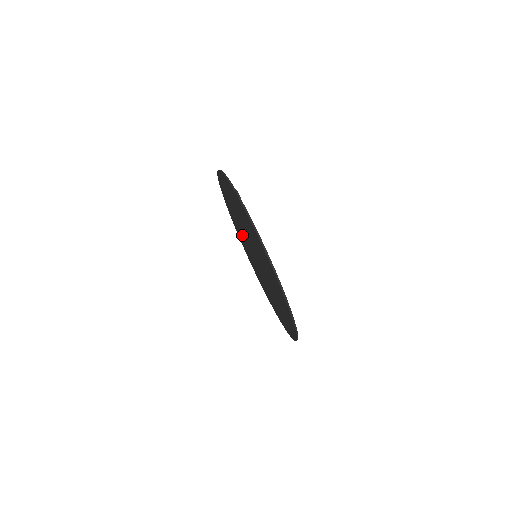
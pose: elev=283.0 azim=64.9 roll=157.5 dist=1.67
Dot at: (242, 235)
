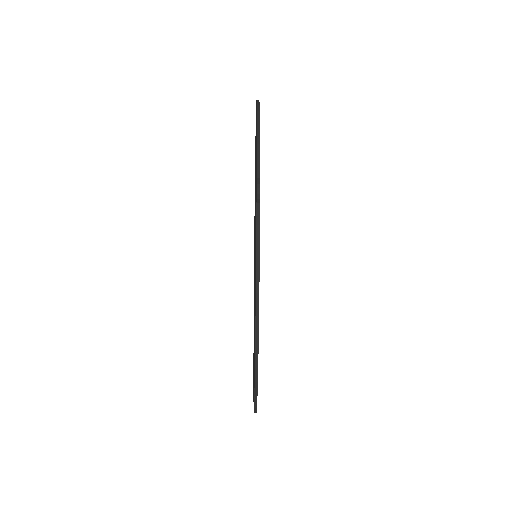
Dot at: occluded
